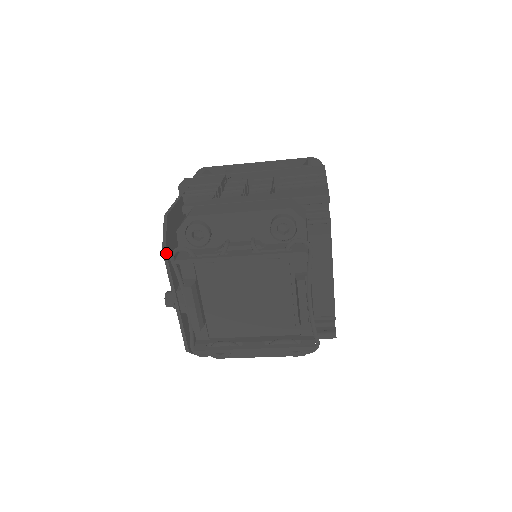
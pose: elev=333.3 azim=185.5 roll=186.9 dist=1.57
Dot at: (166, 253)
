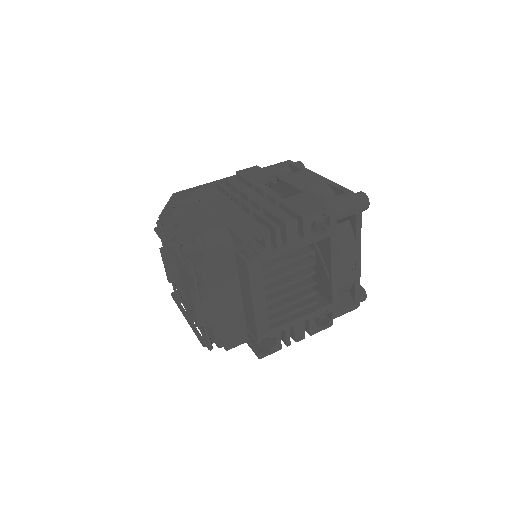
Dot at: (160, 220)
